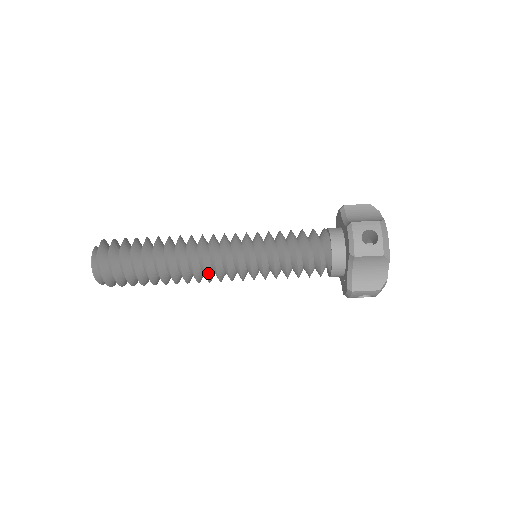
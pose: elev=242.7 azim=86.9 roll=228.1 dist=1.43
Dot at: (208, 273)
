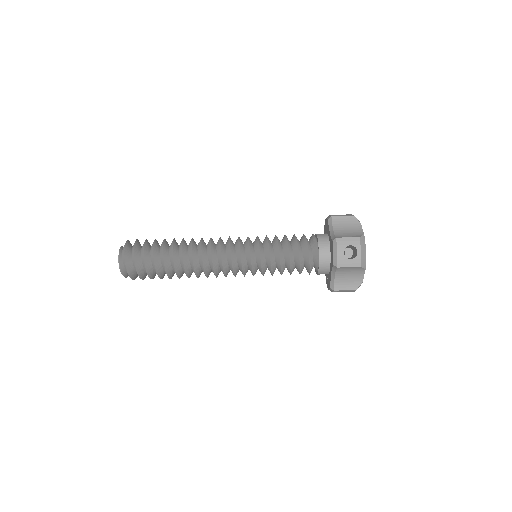
Dot at: (216, 272)
